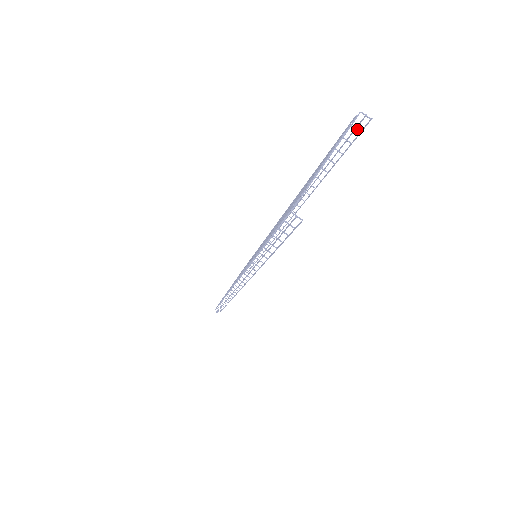
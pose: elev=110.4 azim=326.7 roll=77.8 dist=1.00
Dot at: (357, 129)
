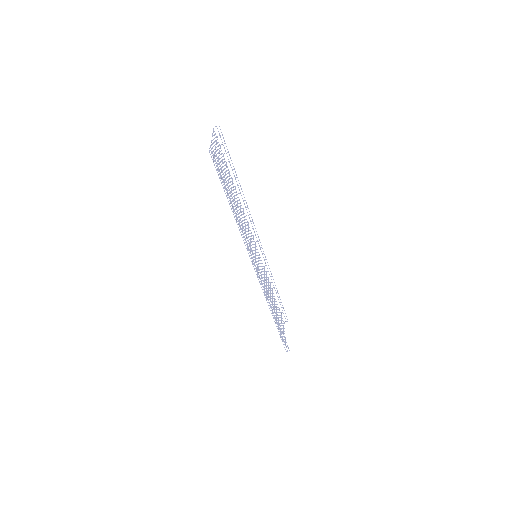
Dot at: (220, 135)
